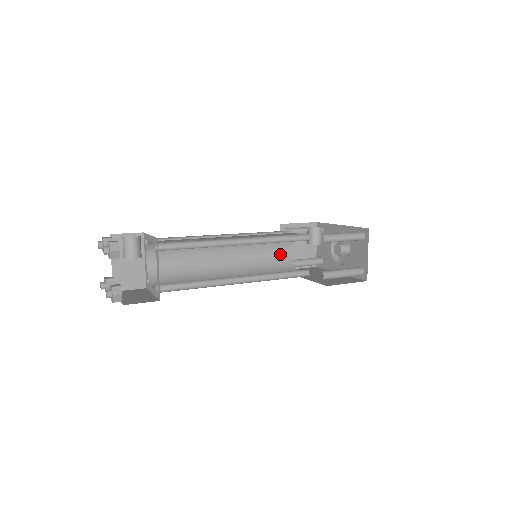
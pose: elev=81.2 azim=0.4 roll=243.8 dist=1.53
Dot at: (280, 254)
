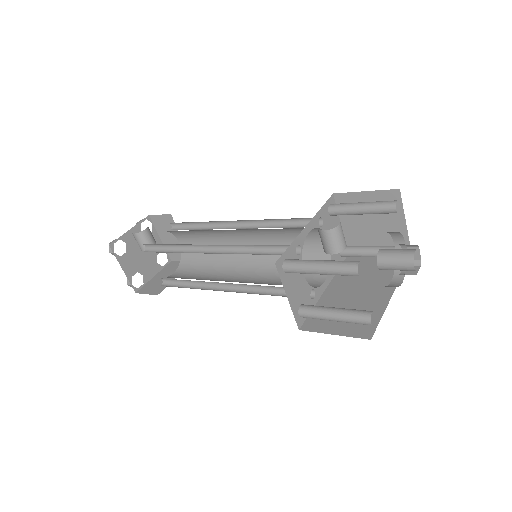
Dot at: (313, 246)
